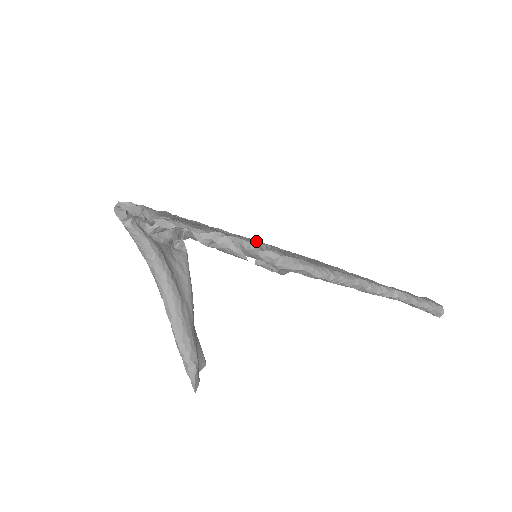
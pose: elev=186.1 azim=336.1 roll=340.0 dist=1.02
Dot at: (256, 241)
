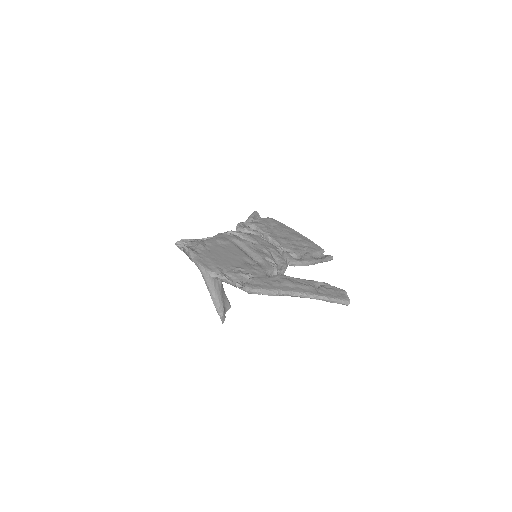
Dot at: (266, 229)
